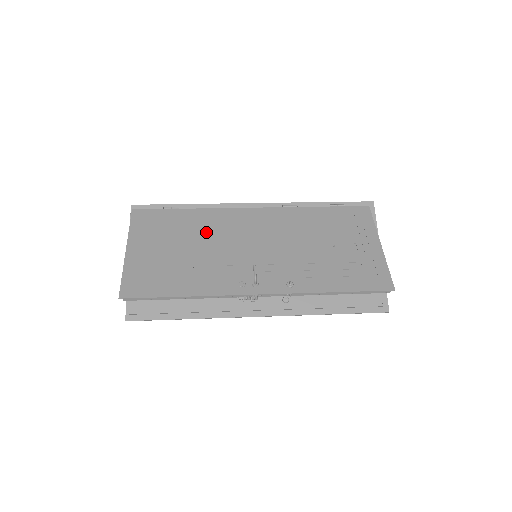
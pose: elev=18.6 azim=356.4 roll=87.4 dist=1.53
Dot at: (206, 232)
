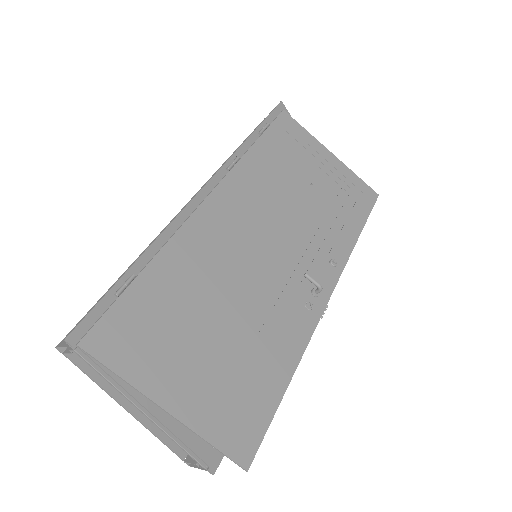
Dot at: (209, 279)
